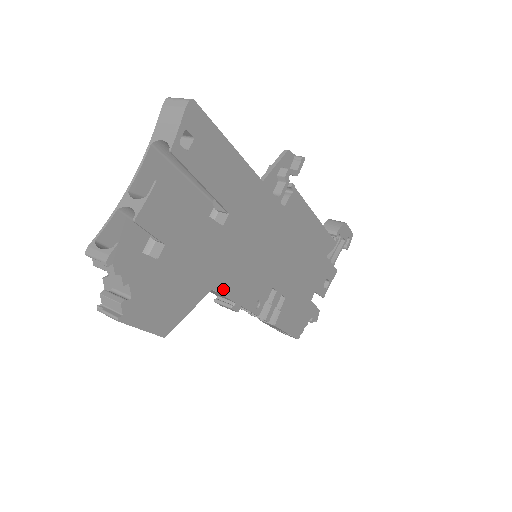
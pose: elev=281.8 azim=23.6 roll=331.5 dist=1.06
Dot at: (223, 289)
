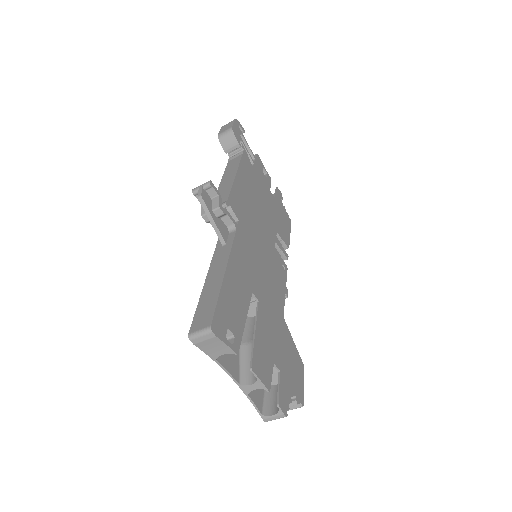
Dot at: (282, 305)
